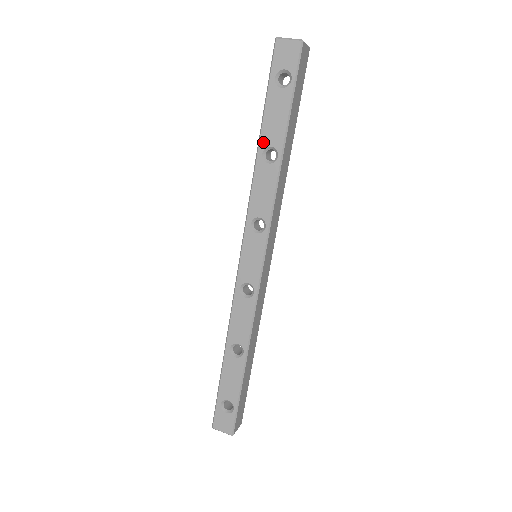
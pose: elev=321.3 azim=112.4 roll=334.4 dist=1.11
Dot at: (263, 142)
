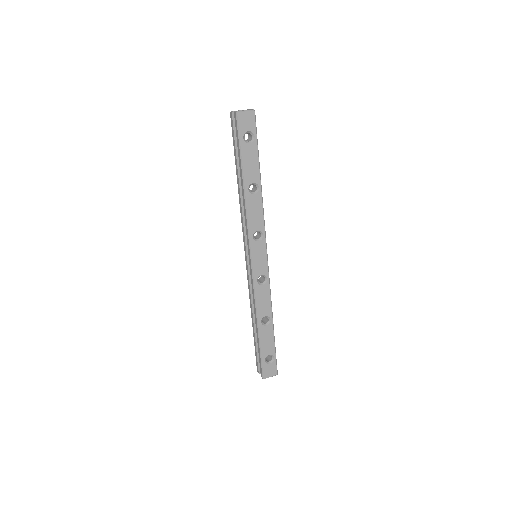
Dot at: (247, 182)
